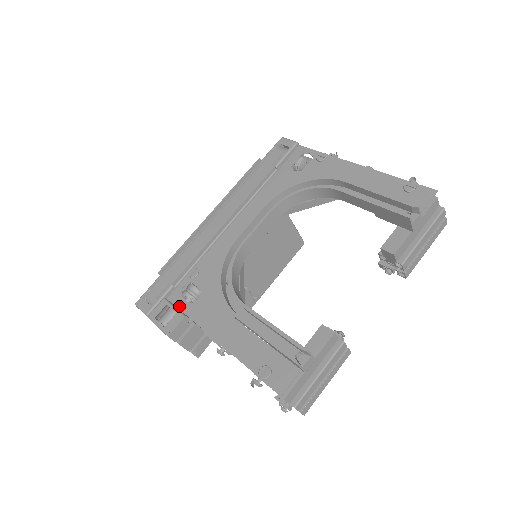
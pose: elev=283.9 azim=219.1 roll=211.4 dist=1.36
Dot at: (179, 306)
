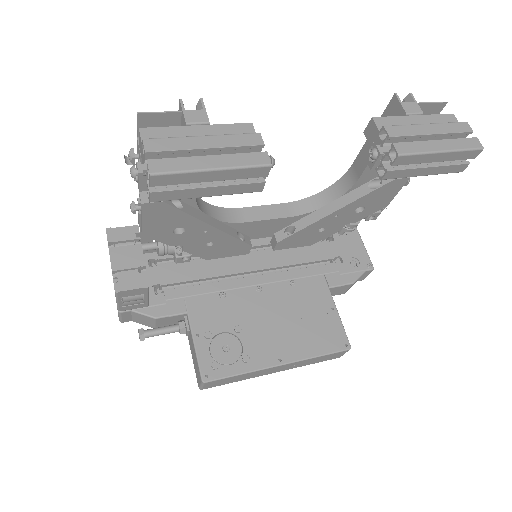
Dot at: (143, 241)
